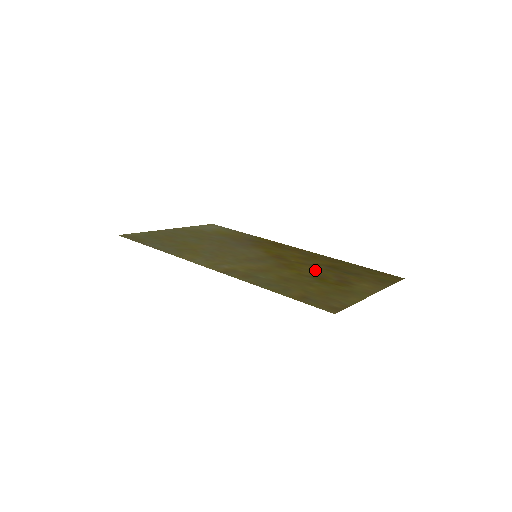
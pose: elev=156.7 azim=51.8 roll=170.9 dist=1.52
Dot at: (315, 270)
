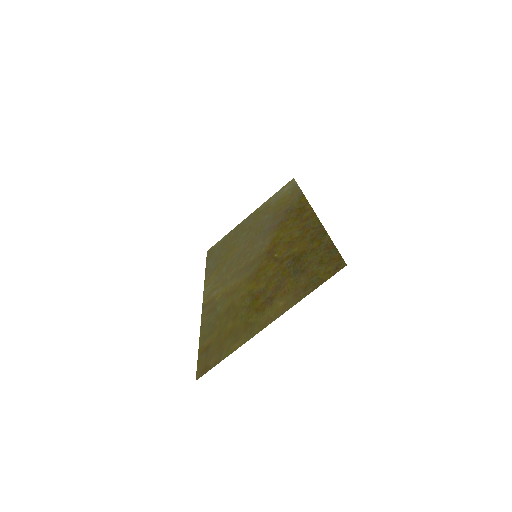
Dot at: (271, 276)
